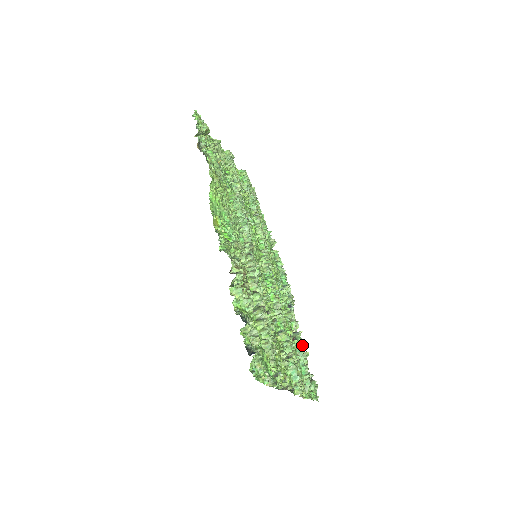
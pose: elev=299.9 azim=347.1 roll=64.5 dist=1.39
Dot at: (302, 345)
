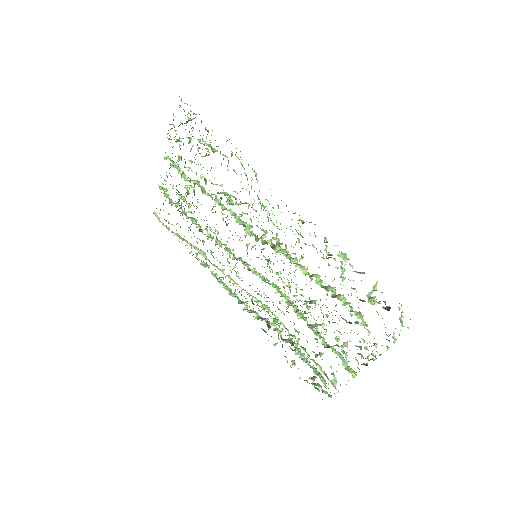
Dot at: (300, 348)
